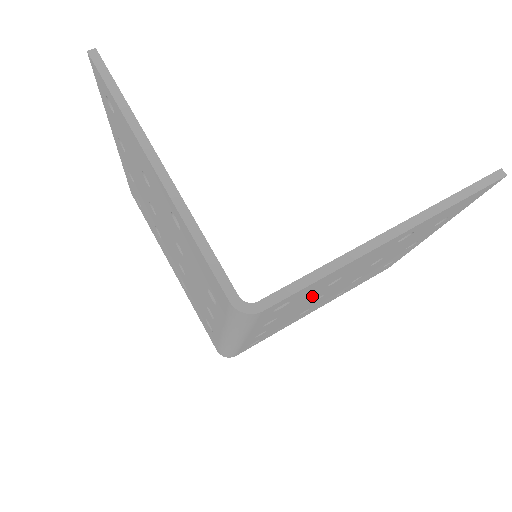
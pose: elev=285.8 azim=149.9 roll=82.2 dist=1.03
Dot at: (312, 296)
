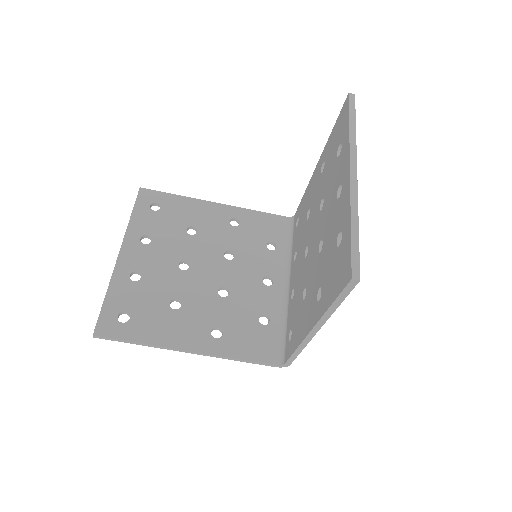
Dot at: occluded
